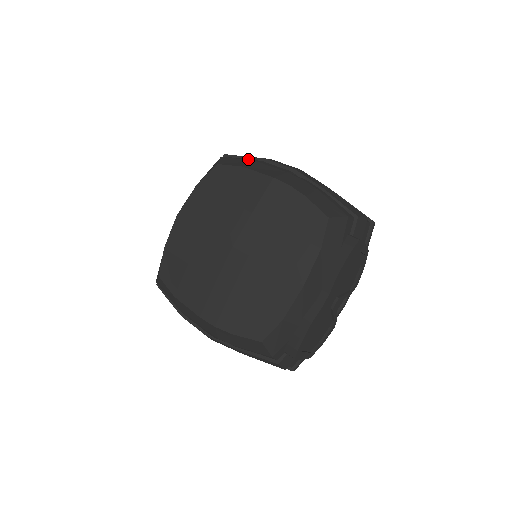
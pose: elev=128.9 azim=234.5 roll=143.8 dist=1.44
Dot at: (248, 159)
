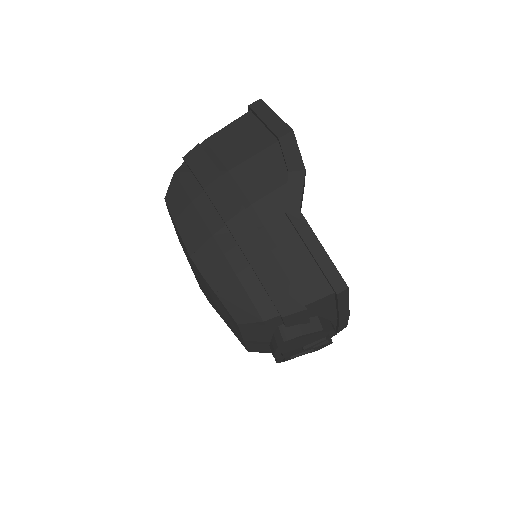
Dot at: (193, 183)
